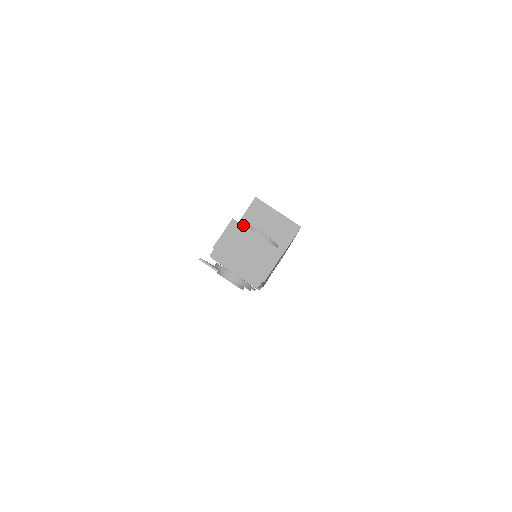
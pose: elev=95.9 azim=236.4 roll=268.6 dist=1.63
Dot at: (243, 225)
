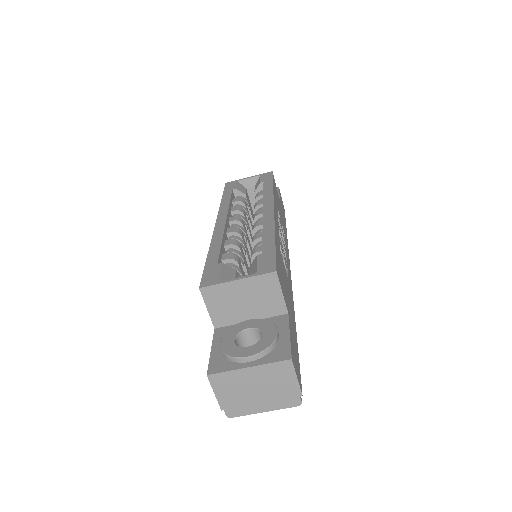
Dot at: (223, 372)
